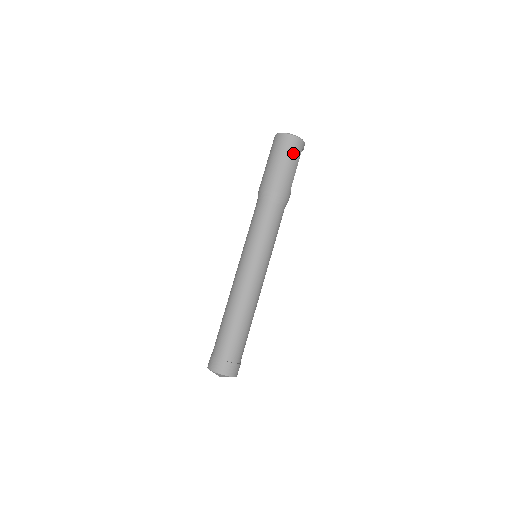
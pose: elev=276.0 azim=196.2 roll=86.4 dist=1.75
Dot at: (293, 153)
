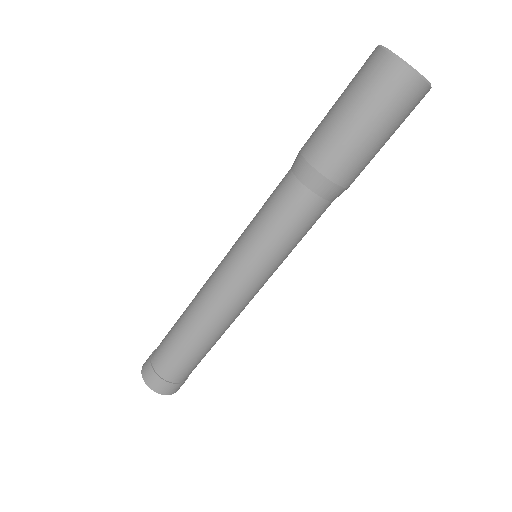
Dot at: (405, 118)
